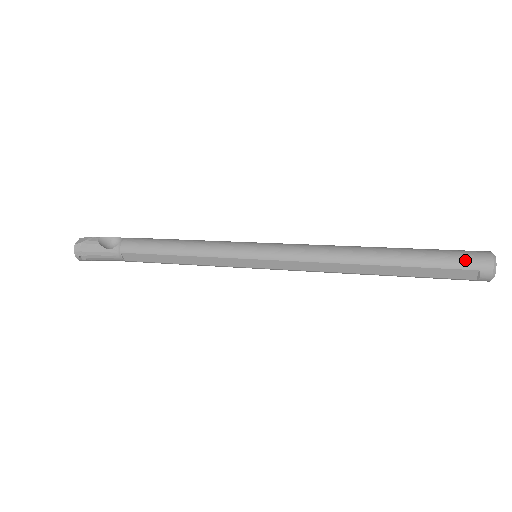
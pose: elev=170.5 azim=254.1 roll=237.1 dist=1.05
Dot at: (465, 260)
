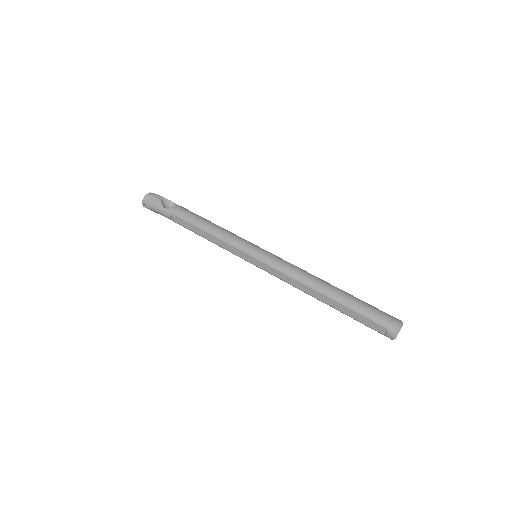
Dot at: (382, 318)
